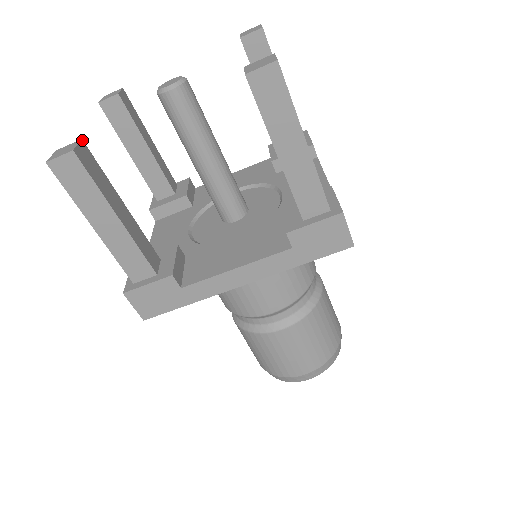
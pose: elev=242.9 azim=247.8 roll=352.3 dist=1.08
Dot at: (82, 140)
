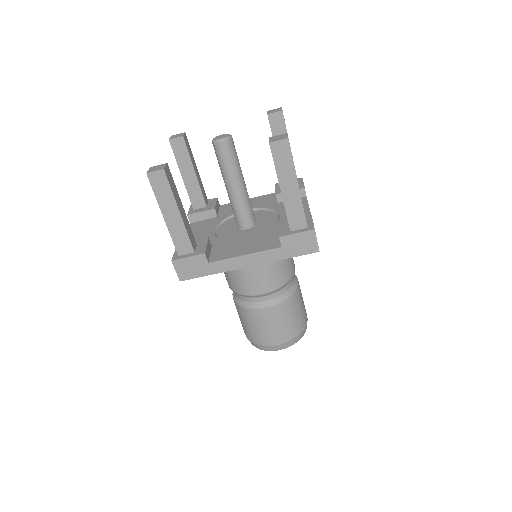
Dot at: (167, 164)
